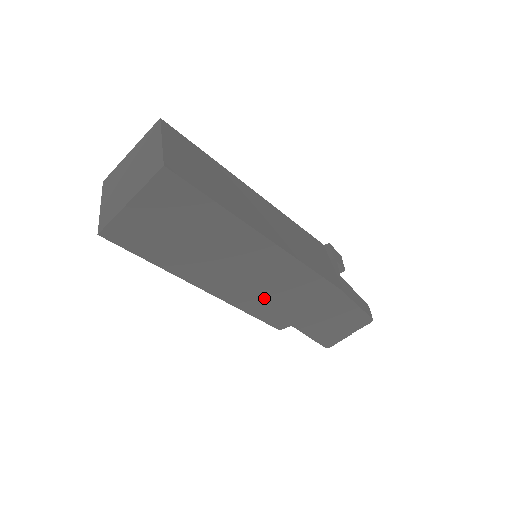
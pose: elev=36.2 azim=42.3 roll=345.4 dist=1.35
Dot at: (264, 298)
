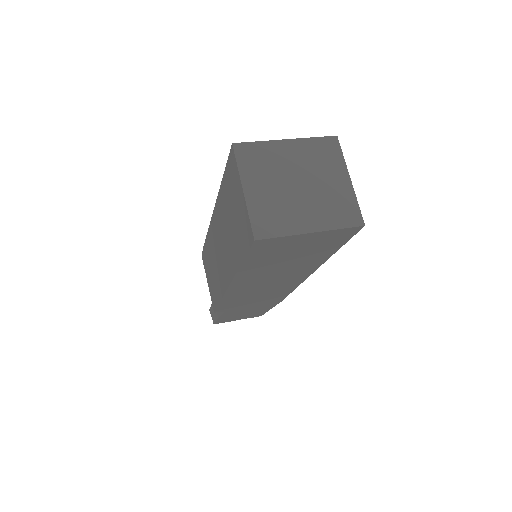
Dot at: (245, 297)
